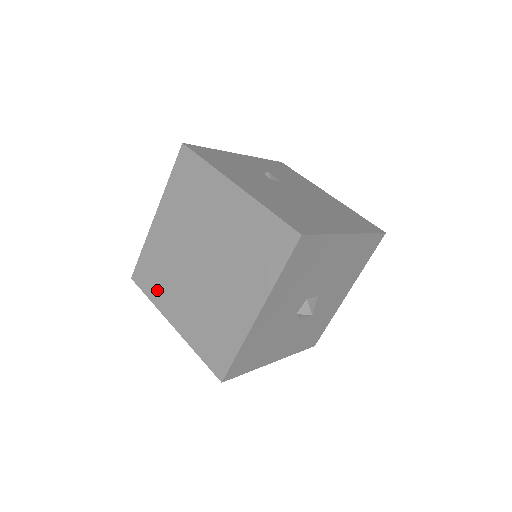
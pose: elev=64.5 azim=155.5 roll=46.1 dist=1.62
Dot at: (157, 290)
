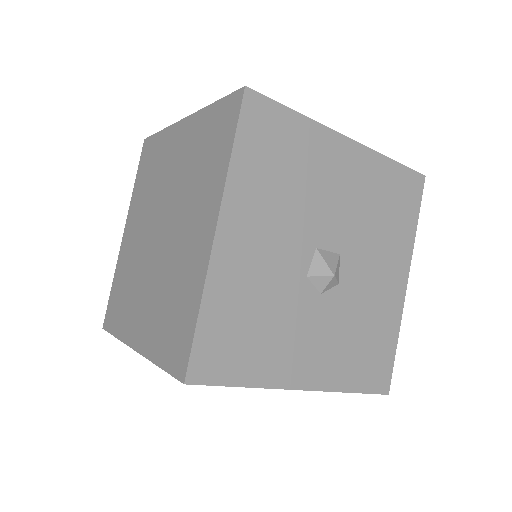
Dot at: (122, 316)
